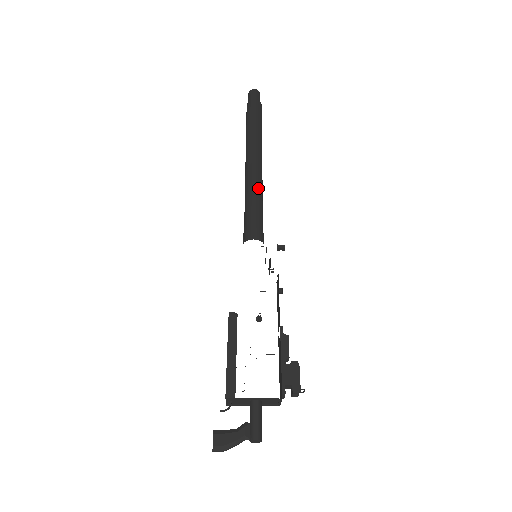
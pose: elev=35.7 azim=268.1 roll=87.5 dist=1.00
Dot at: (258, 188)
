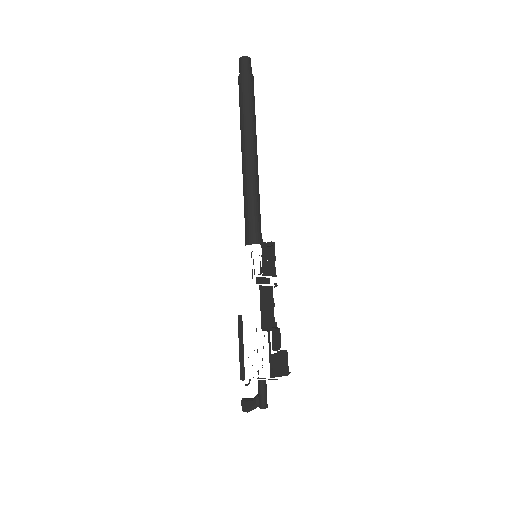
Dot at: (248, 187)
